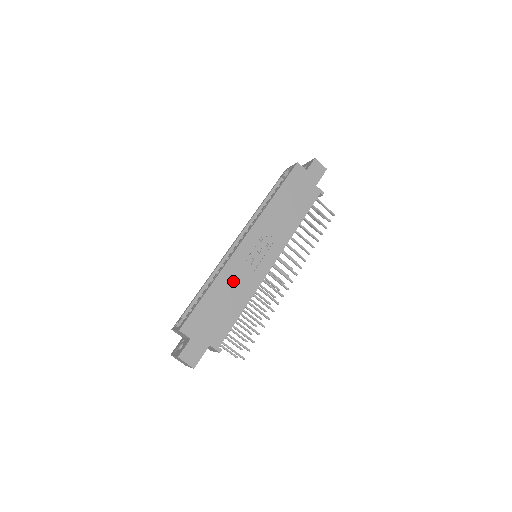
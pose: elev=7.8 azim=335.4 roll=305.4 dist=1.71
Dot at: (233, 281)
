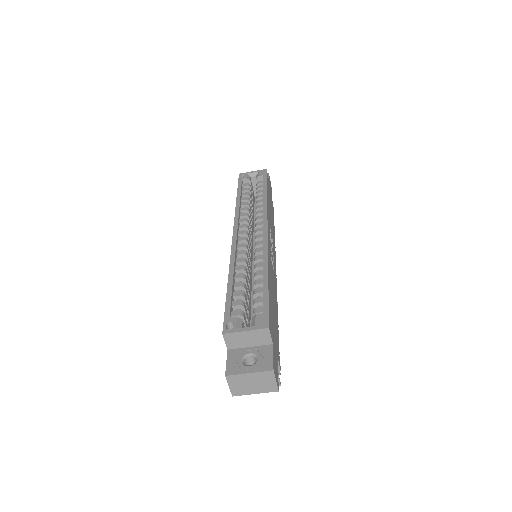
Dot at: (272, 276)
